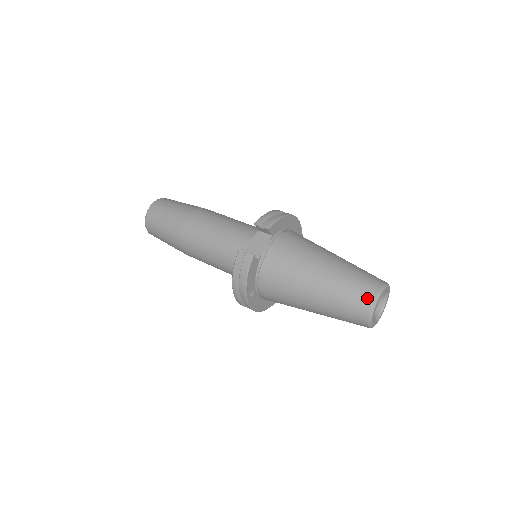
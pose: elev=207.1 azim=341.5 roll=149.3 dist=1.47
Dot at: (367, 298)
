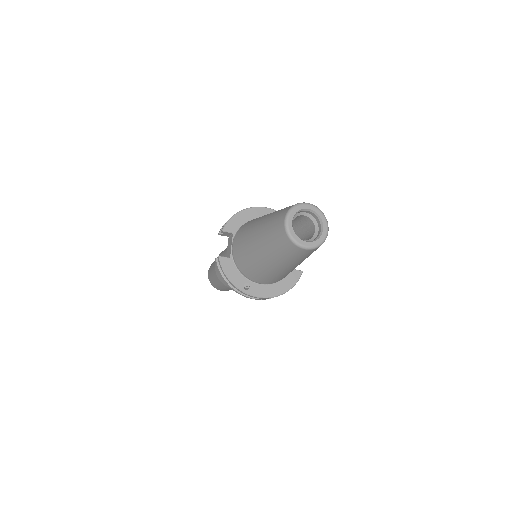
Dot at: (280, 227)
